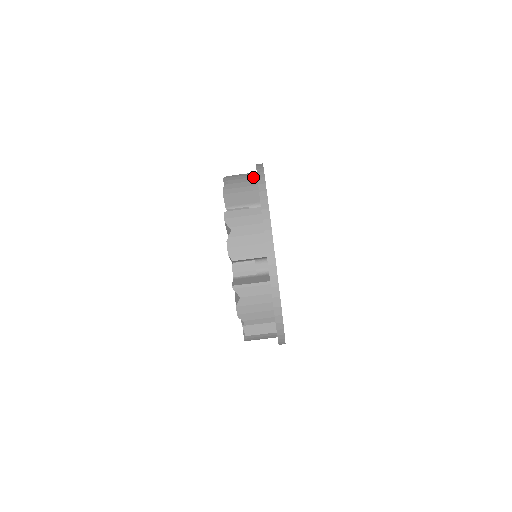
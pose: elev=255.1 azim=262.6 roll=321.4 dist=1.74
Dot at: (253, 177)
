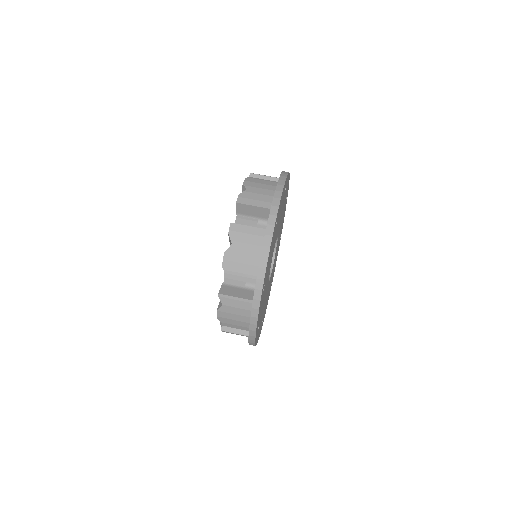
Dot at: (272, 190)
